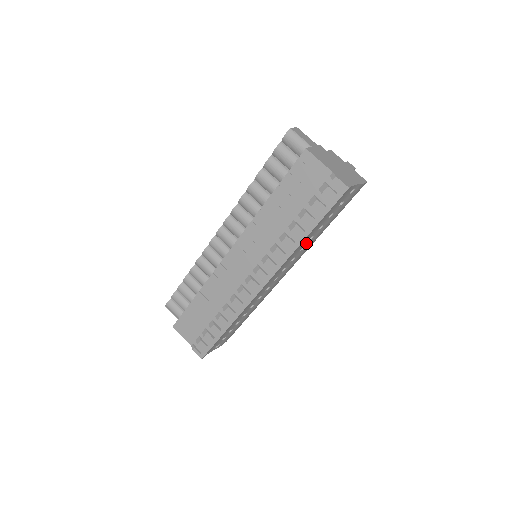
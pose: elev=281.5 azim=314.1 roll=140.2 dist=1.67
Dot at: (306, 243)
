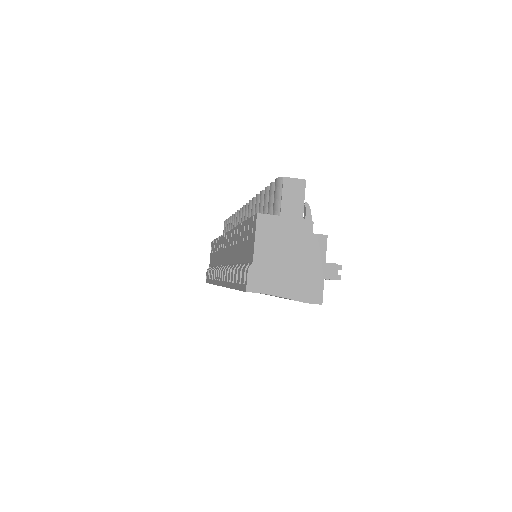
Dot at: occluded
